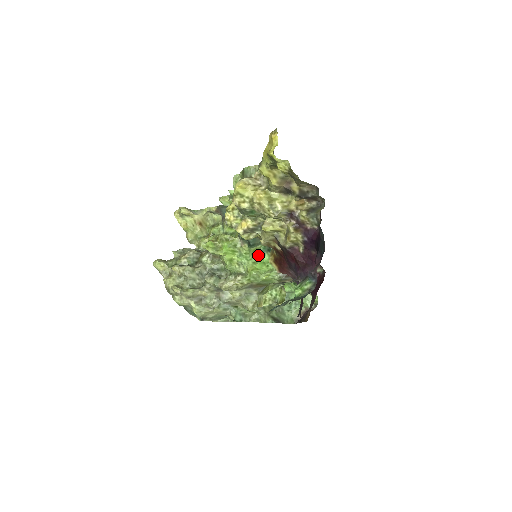
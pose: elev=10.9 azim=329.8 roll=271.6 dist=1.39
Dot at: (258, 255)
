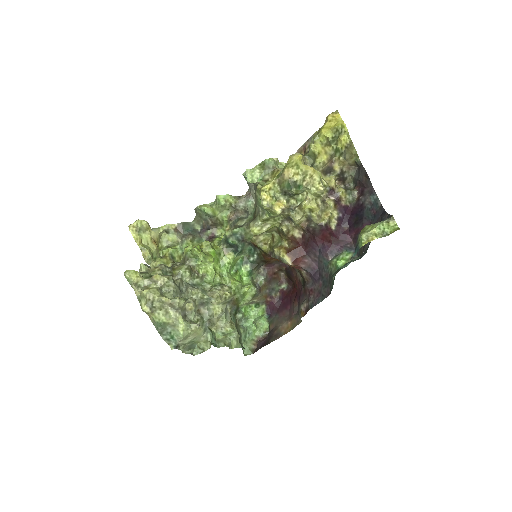
Dot at: (234, 268)
